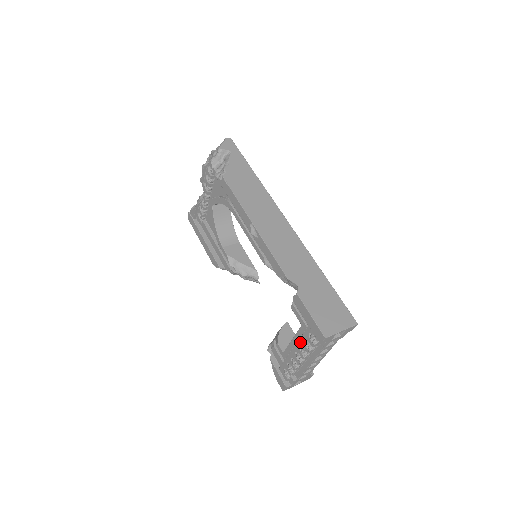
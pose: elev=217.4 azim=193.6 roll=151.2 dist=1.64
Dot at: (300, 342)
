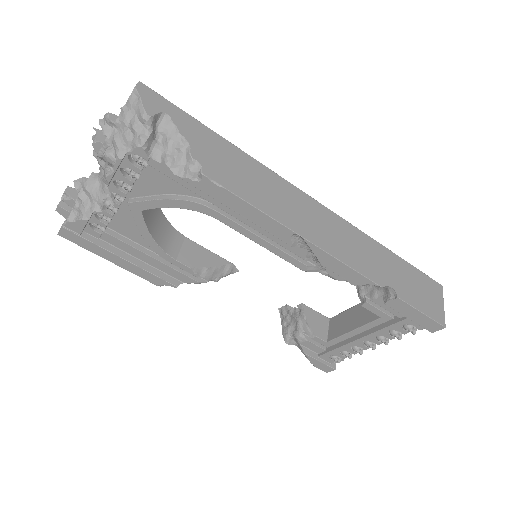
Dot at: (379, 333)
